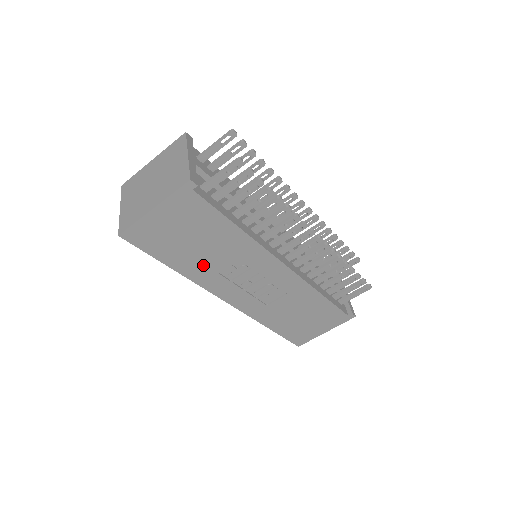
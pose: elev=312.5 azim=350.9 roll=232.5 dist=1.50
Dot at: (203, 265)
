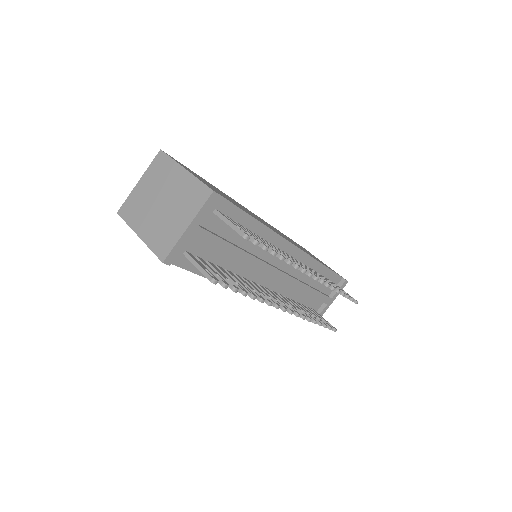
Dot at: occluded
